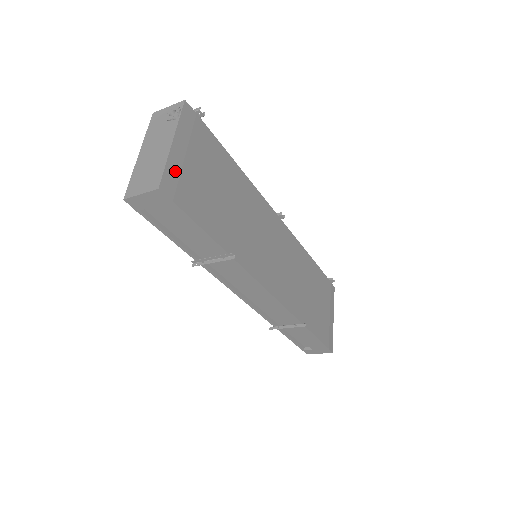
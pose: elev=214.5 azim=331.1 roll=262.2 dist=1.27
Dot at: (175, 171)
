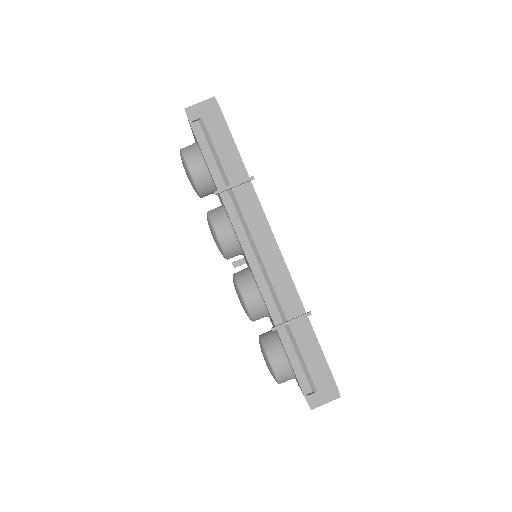
Dot at: occluded
